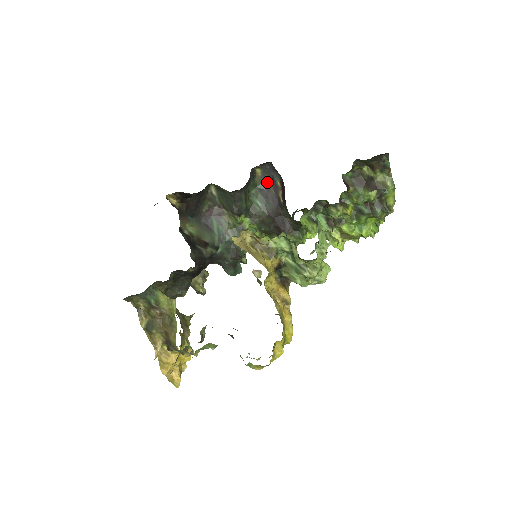
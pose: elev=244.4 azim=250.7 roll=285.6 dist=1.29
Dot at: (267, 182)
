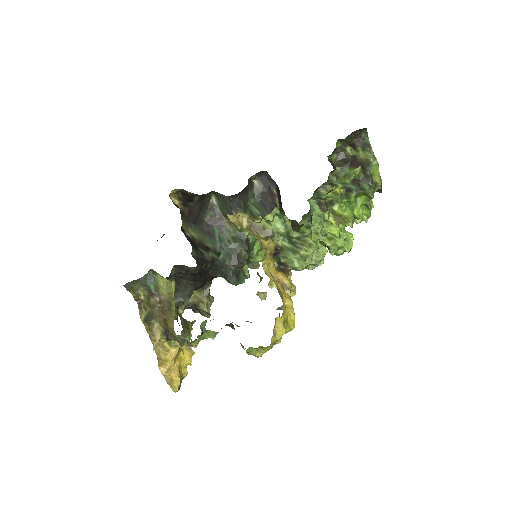
Dot at: (264, 192)
